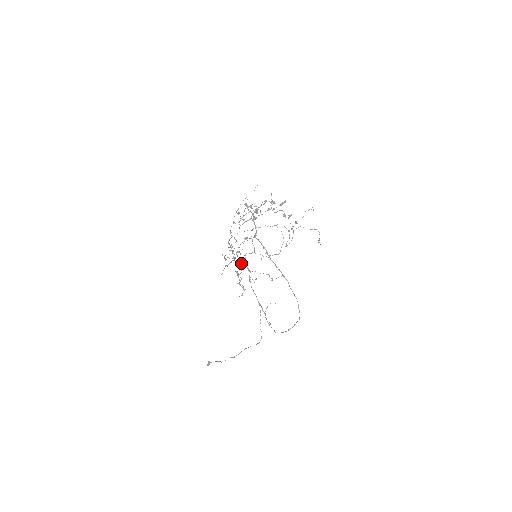
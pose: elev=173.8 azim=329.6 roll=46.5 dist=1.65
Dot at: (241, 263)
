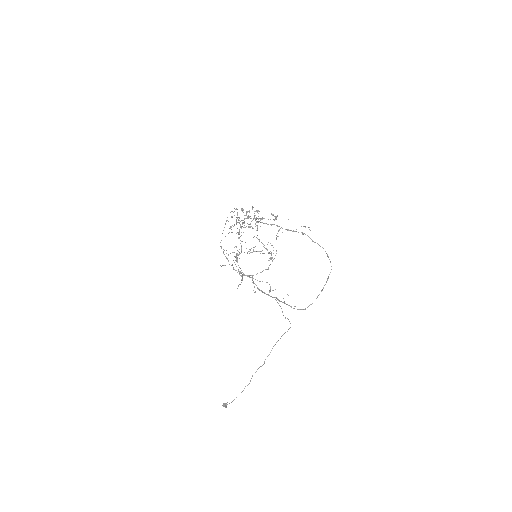
Dot at: occluded
